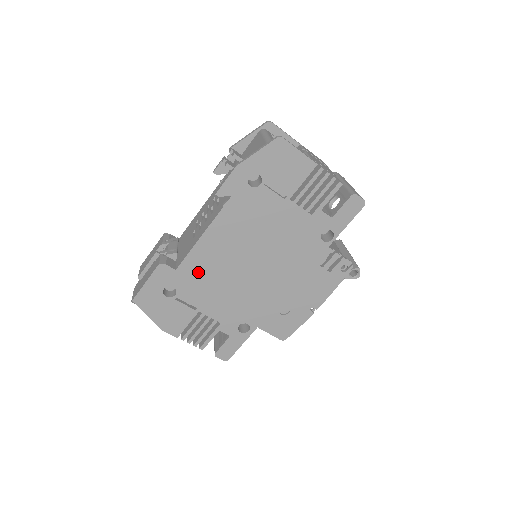
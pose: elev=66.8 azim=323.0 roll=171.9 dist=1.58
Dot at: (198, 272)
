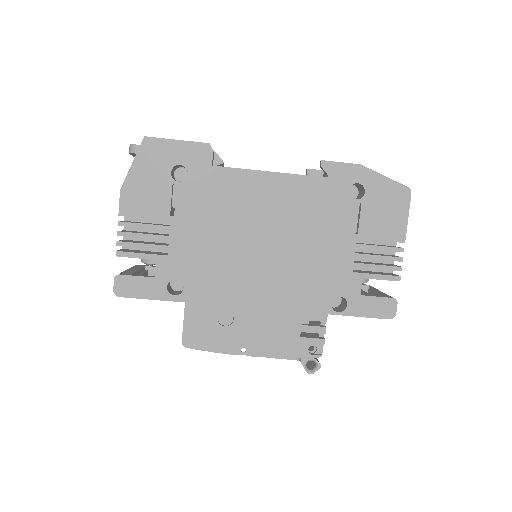
Dot at: (222, 191)
